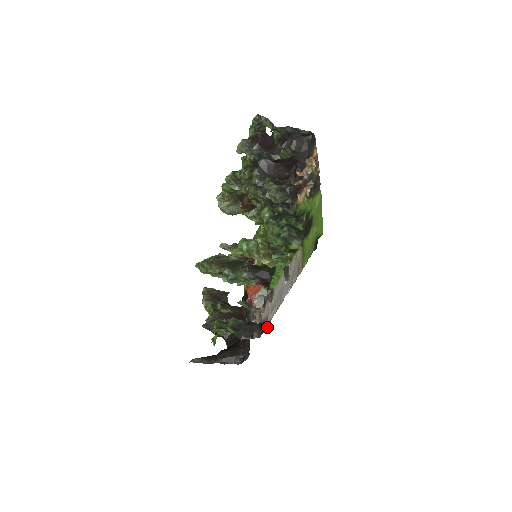
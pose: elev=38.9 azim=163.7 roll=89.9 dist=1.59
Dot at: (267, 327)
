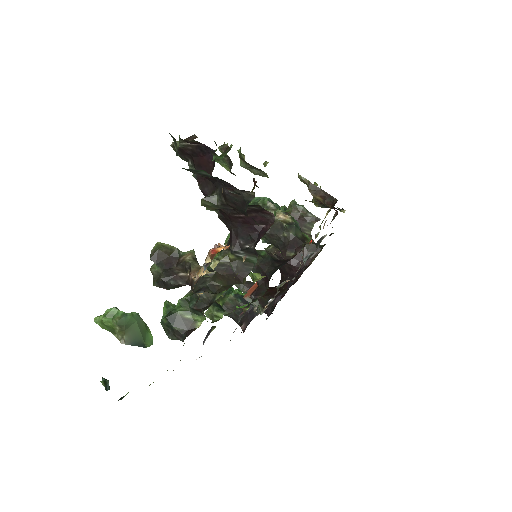
Dot at: occluded
